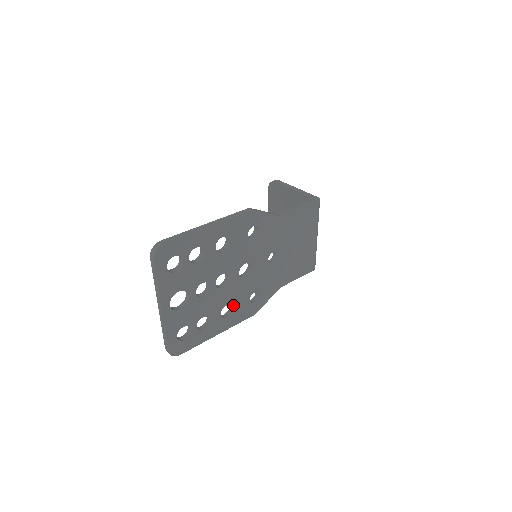
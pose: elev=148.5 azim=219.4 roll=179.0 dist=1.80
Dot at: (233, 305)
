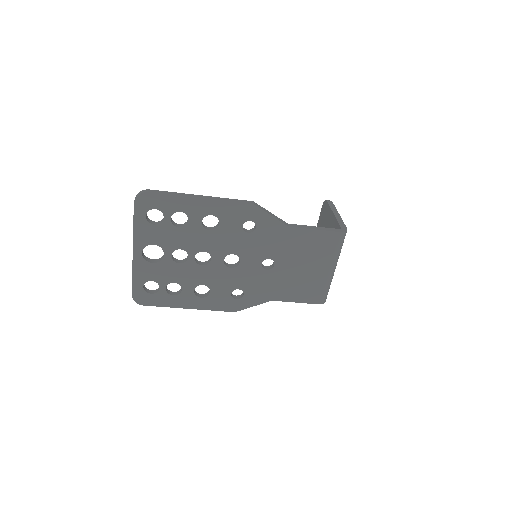
Dot at: (211, 289)
